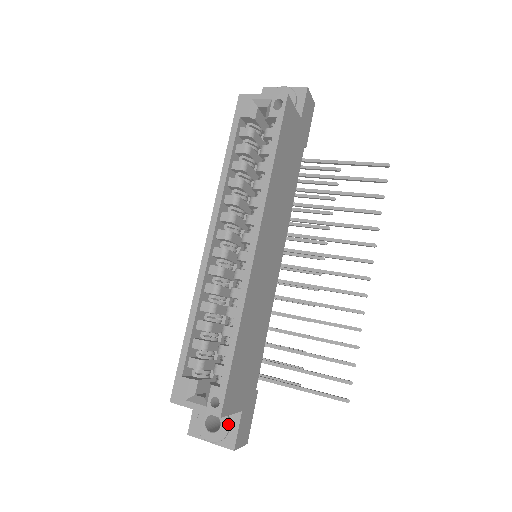
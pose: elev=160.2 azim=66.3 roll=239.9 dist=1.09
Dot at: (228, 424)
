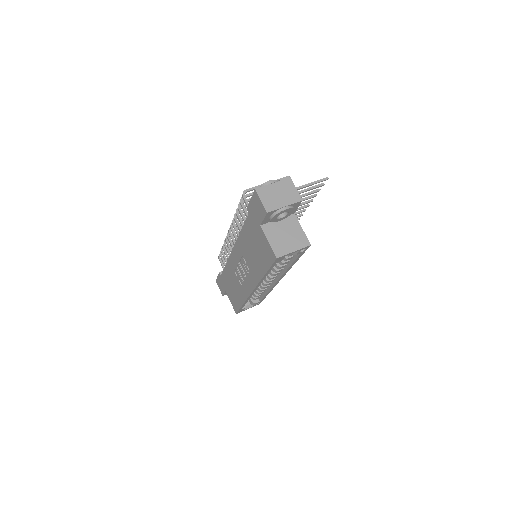
Dot at: occluded
